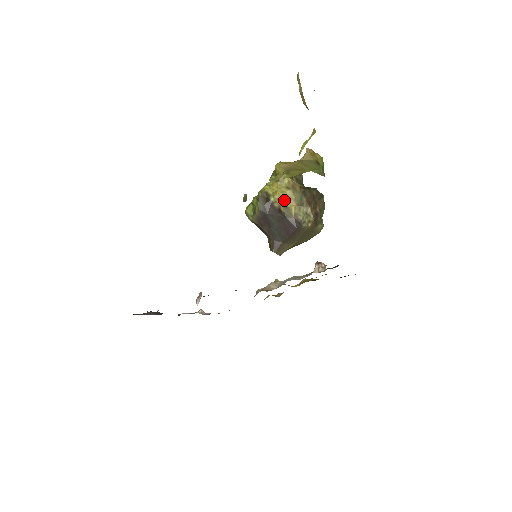
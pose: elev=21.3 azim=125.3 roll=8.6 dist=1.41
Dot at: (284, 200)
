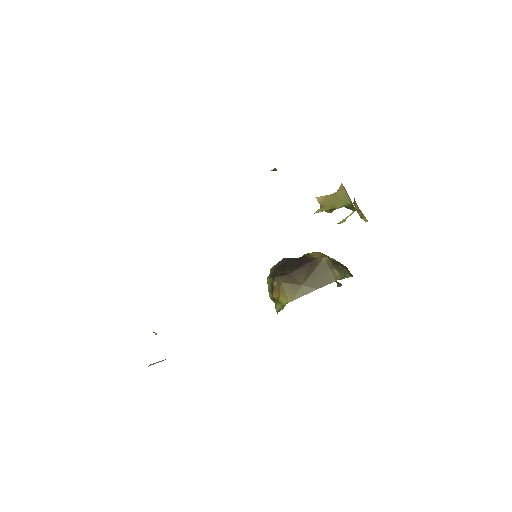
Dot at: (310, 253)
